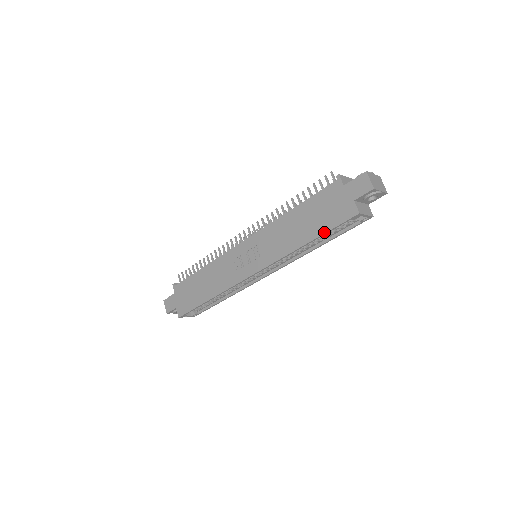
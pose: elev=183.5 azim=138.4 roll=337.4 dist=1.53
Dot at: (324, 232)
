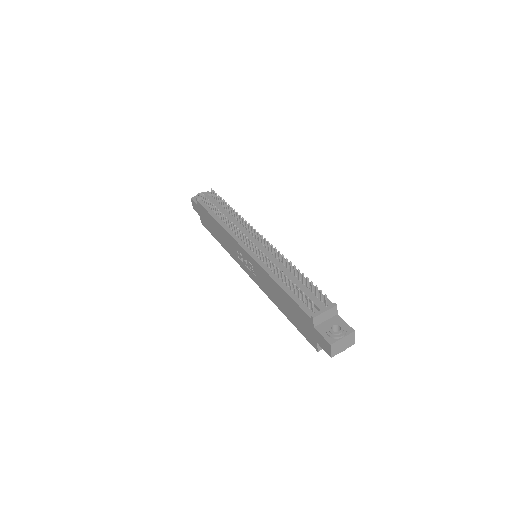
Dot at: occluded
